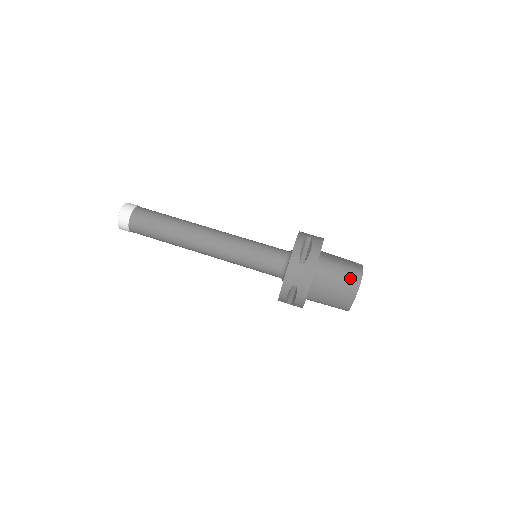
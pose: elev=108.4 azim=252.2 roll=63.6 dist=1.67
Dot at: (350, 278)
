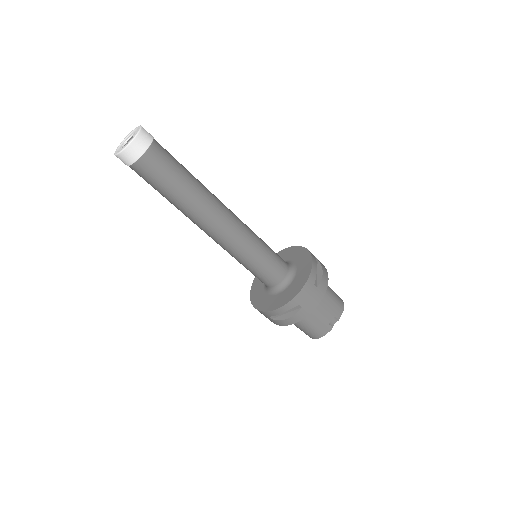
Dot at: (307, 334)
